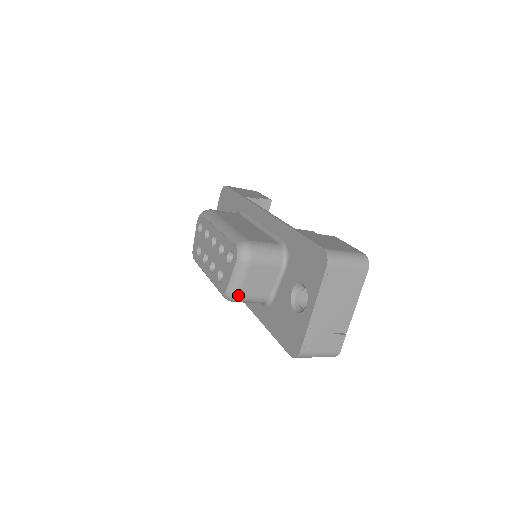
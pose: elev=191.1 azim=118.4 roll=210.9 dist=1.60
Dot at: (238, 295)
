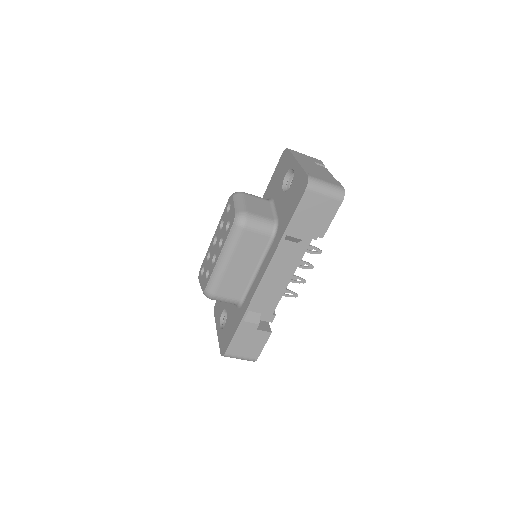
Dot at: (246, 212)
